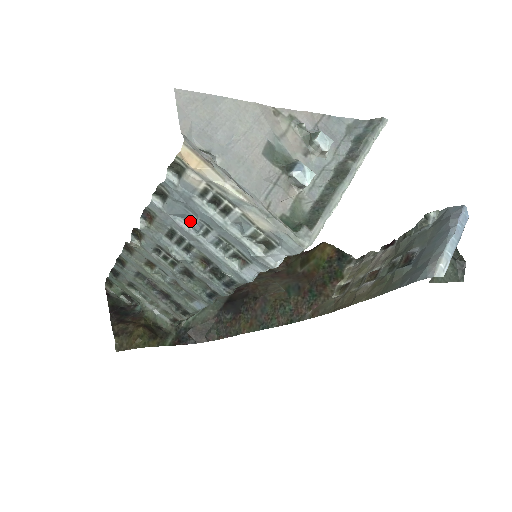
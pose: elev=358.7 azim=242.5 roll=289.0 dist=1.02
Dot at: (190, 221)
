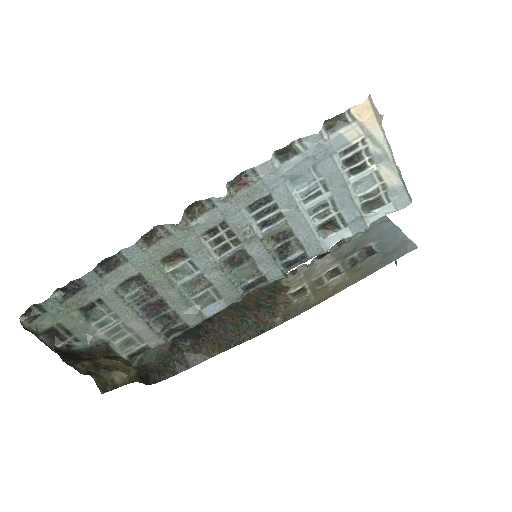
Dot at: (302, 184)
